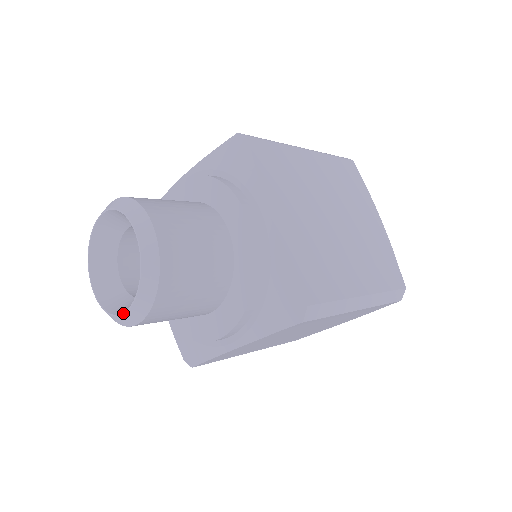
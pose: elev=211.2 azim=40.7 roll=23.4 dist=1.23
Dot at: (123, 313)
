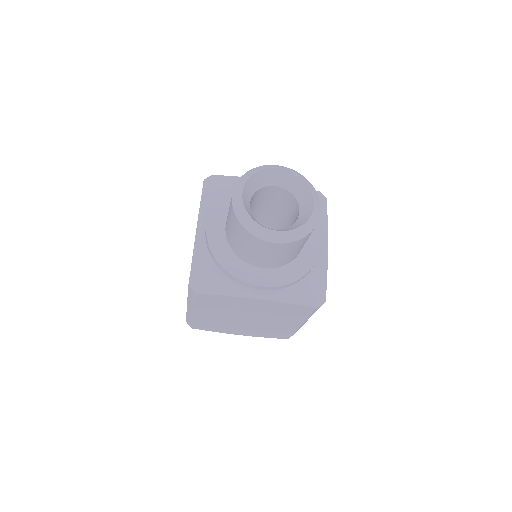
Dot at: (275, 230)
